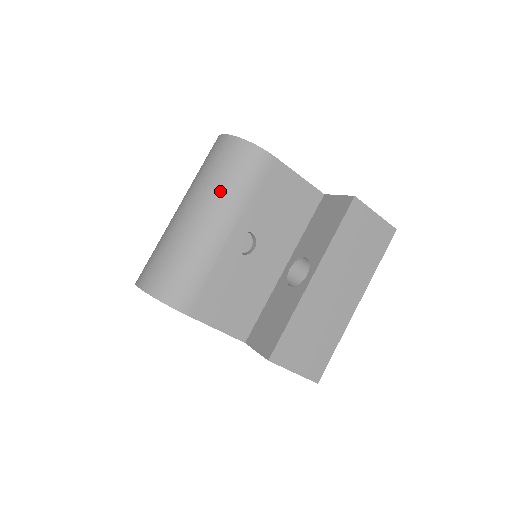
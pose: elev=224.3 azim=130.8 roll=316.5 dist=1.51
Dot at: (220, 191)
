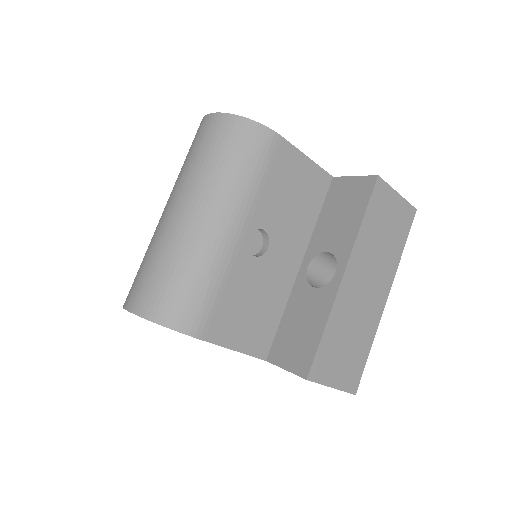
Dot at: (223, 182)
